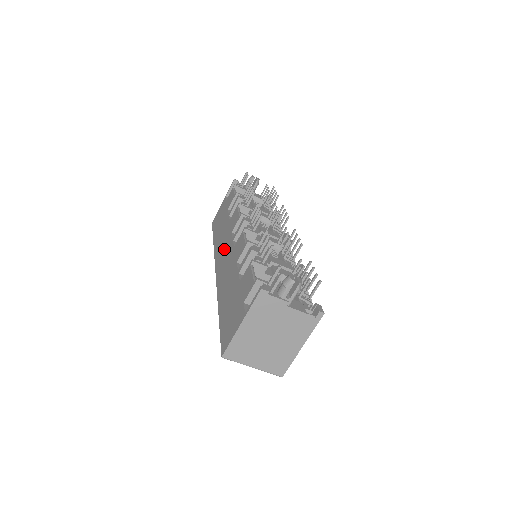
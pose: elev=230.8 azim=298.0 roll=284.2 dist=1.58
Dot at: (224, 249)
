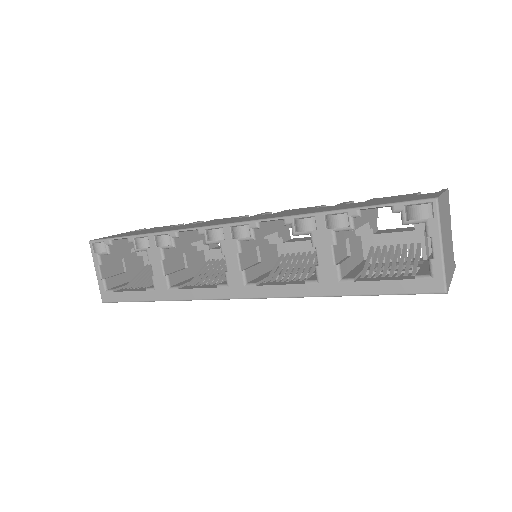
Dot at: (229, 220)
